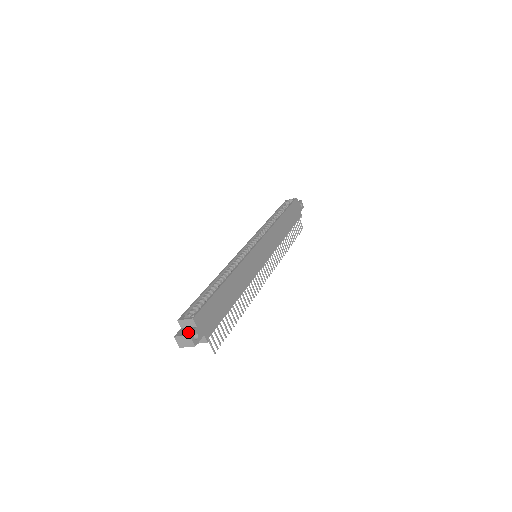
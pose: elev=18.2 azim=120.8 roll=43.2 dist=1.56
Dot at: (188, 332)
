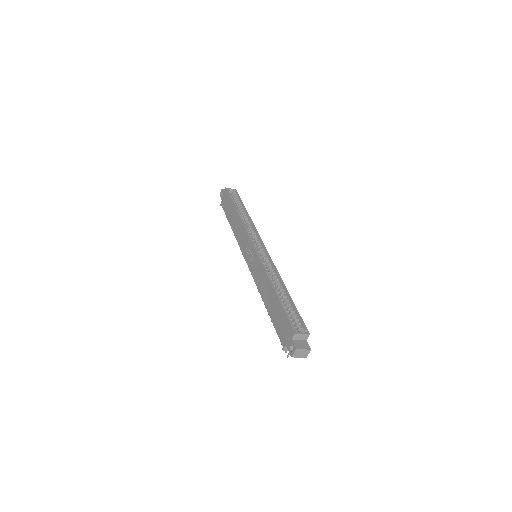
Dot at: (306, 346)
